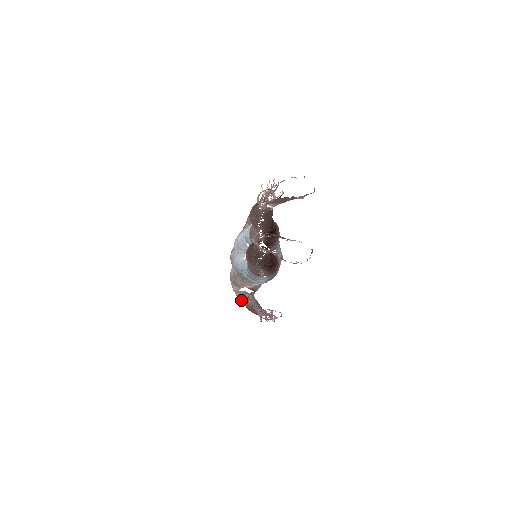
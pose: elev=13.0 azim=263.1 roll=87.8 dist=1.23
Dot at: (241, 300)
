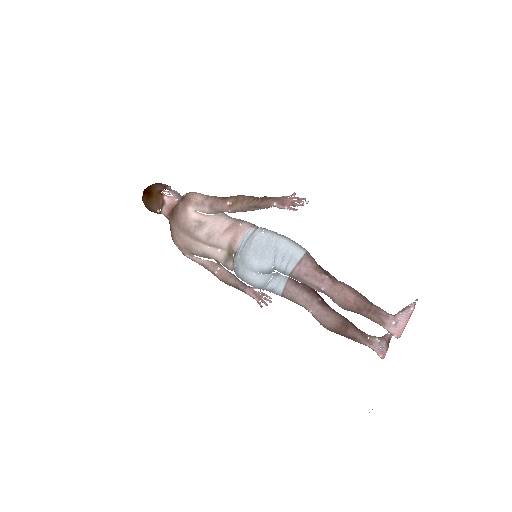
Dot at: occluded
